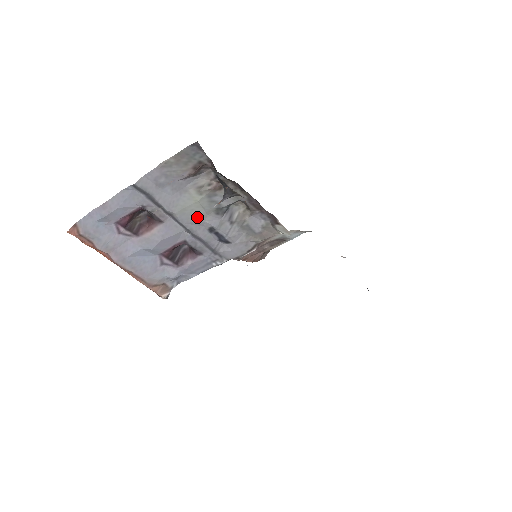
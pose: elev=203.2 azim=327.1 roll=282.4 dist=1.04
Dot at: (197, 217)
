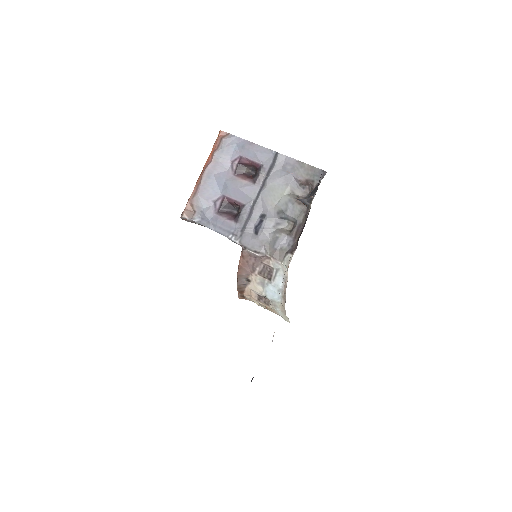
Dot at: (269, 202)
